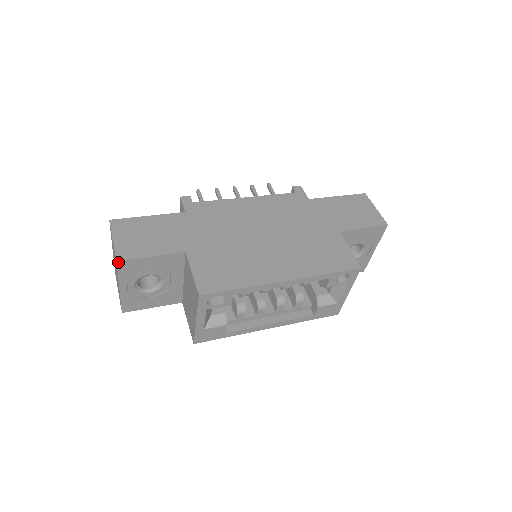
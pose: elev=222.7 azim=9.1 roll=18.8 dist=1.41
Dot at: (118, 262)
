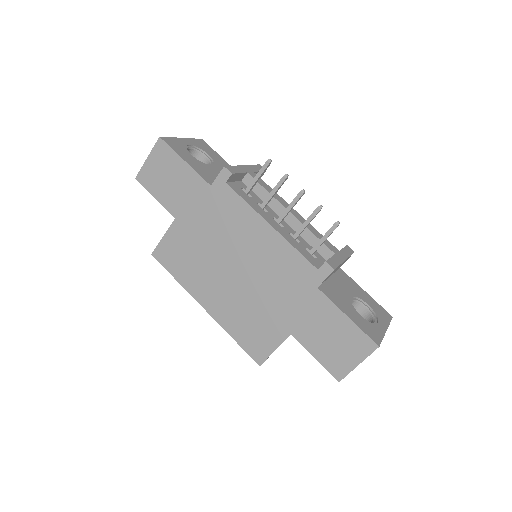
Dot at: (137, 179)
